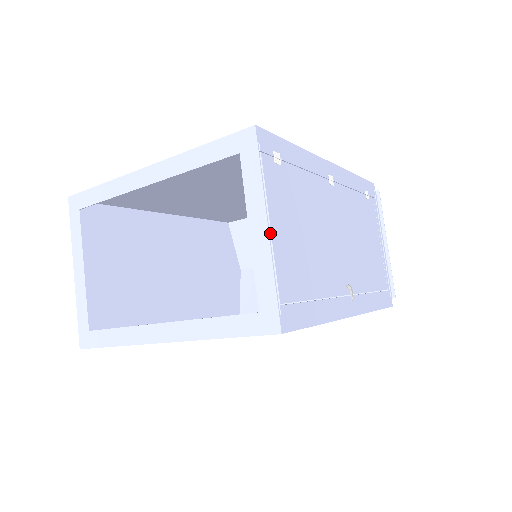
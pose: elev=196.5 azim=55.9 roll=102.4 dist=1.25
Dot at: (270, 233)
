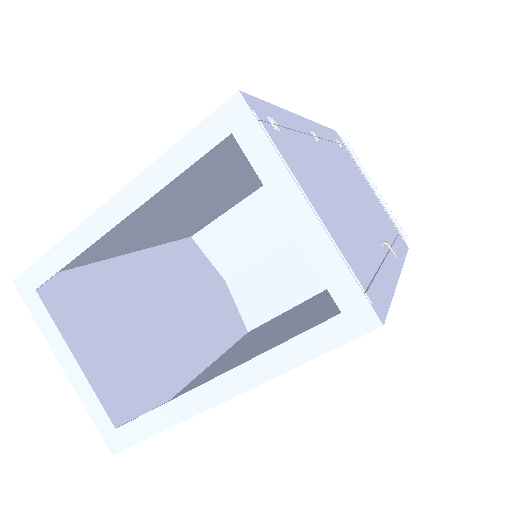
Dot at: (315, 213)
